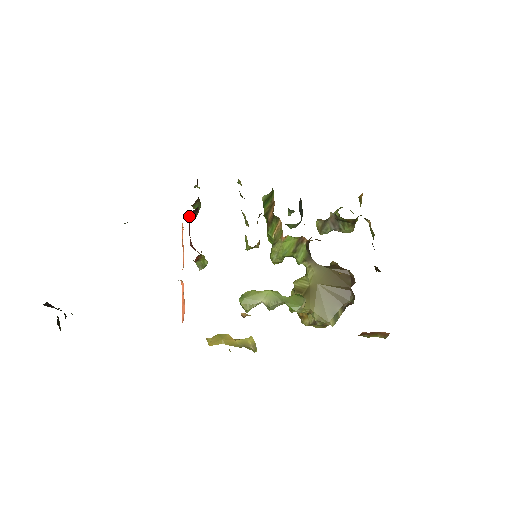
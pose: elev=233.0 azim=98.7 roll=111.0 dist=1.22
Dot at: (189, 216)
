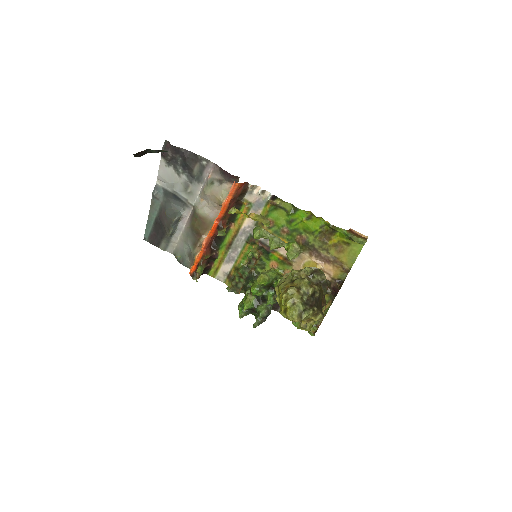
Dot at: (211, 243)
